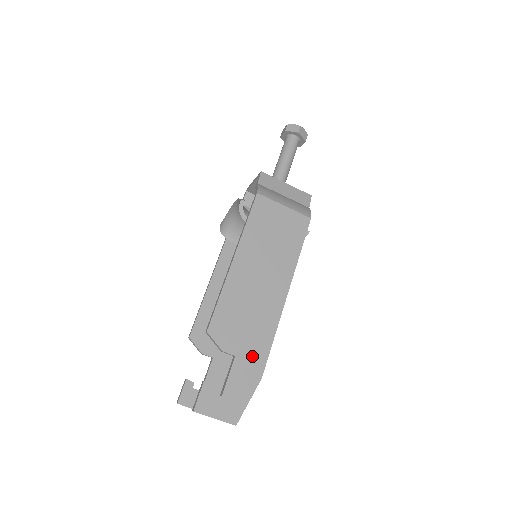
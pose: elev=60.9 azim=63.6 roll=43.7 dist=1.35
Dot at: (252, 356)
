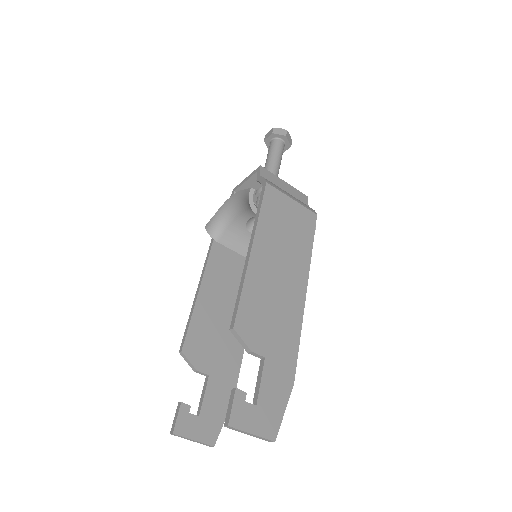
Dot at: (282, 358)
